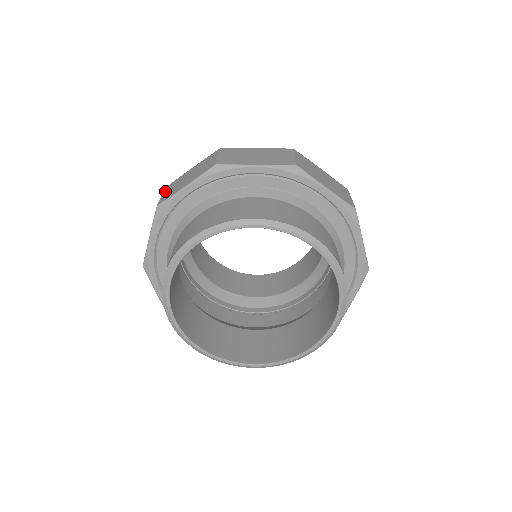
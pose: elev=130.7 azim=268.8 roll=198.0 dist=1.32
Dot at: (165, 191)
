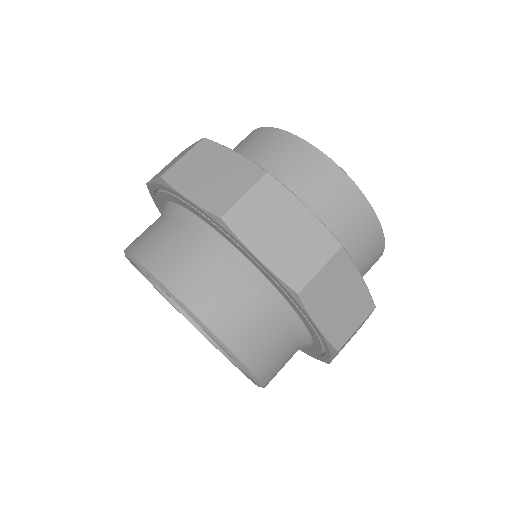
Dot at: (191, 152)
